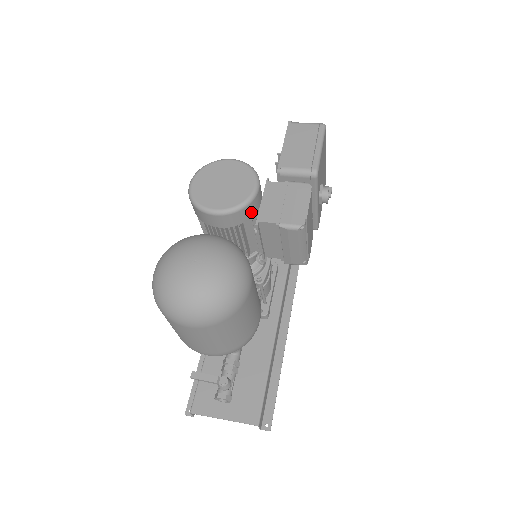
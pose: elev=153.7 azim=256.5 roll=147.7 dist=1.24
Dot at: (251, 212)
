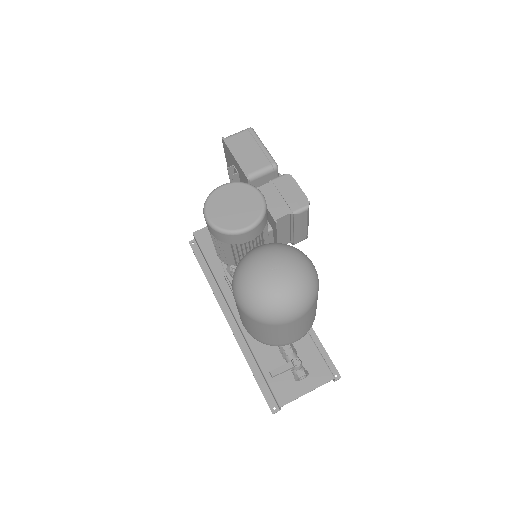
Dot at: (267, 216)
